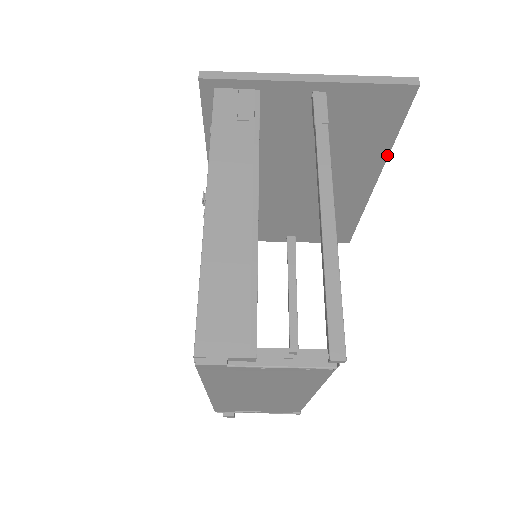
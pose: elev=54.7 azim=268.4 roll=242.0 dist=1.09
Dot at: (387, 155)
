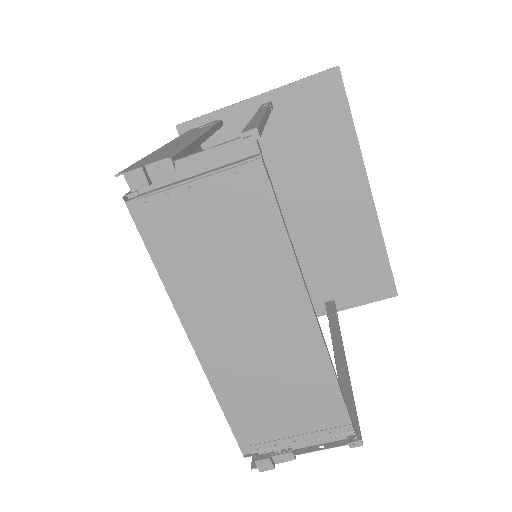
Dot at: (359, 151)
